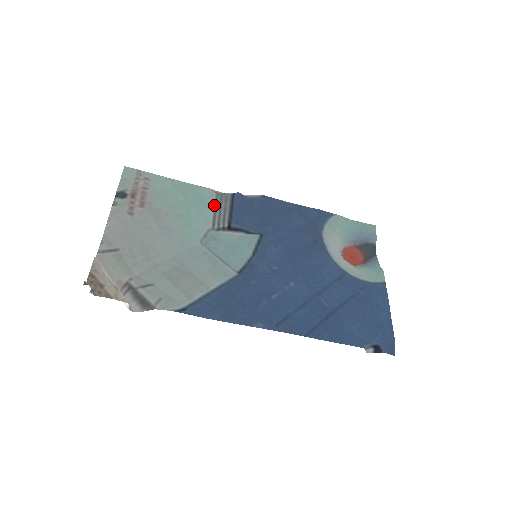
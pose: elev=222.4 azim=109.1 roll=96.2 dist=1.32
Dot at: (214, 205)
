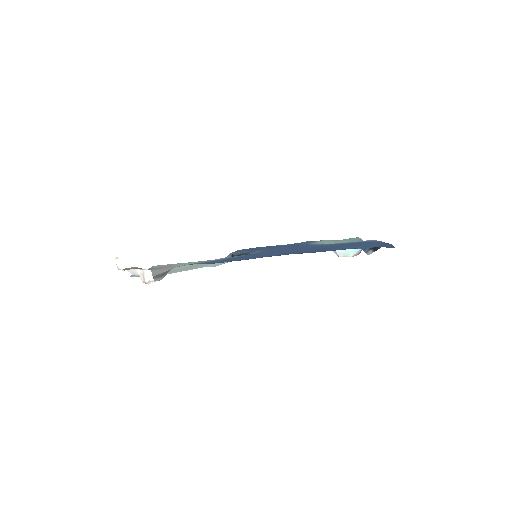
Dot at: occluded
